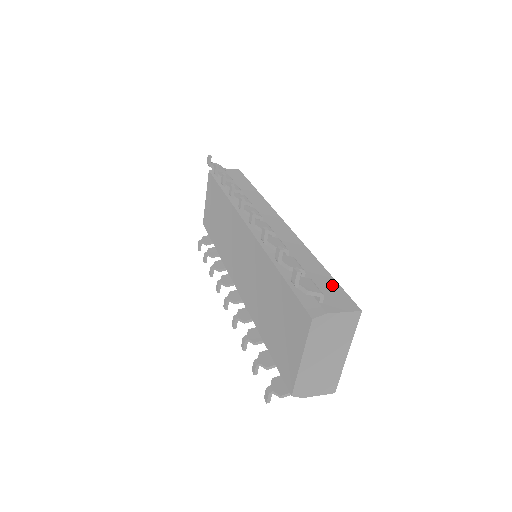
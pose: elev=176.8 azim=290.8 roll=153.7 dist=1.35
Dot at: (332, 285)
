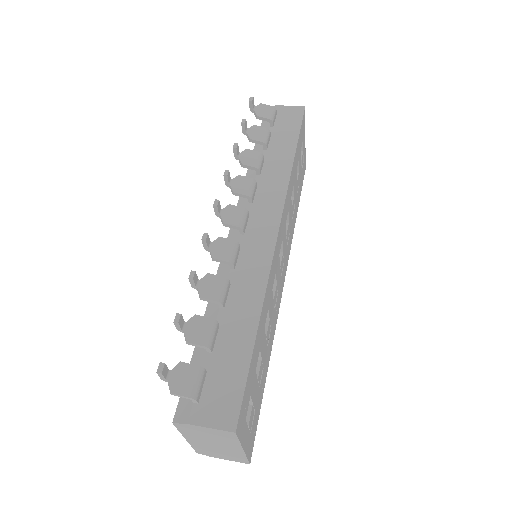
Dot at: (237, 374)
